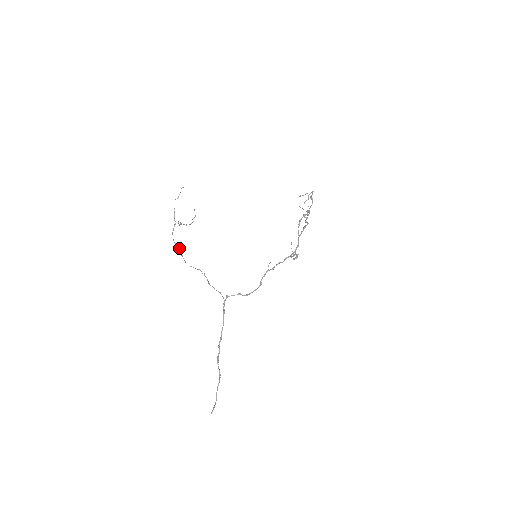
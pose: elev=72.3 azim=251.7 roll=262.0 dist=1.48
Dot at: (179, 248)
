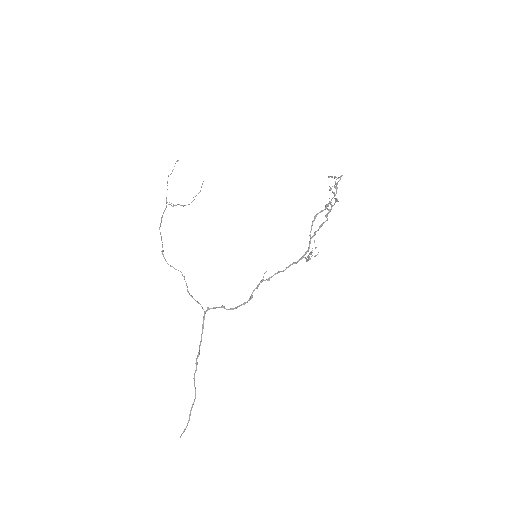
Dot at: occluded
